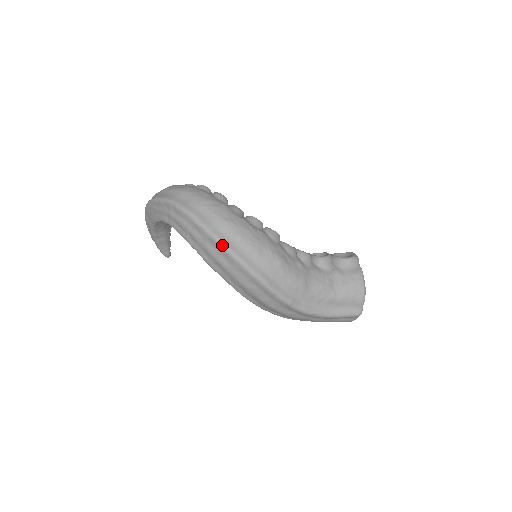
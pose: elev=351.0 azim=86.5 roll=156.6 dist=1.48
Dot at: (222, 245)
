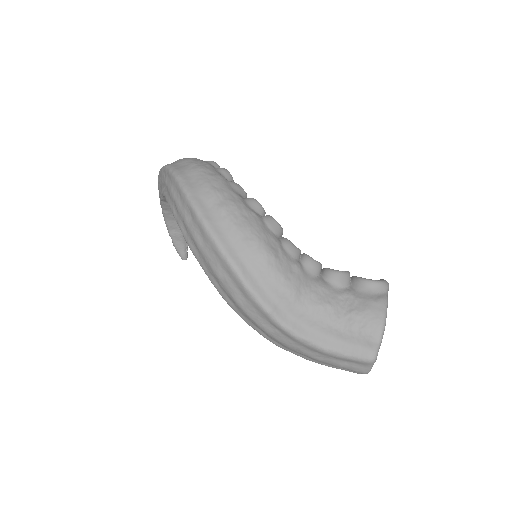
Dot at: (198, 214)
